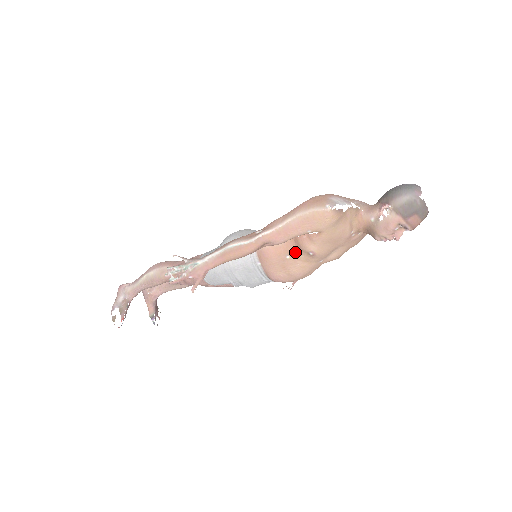
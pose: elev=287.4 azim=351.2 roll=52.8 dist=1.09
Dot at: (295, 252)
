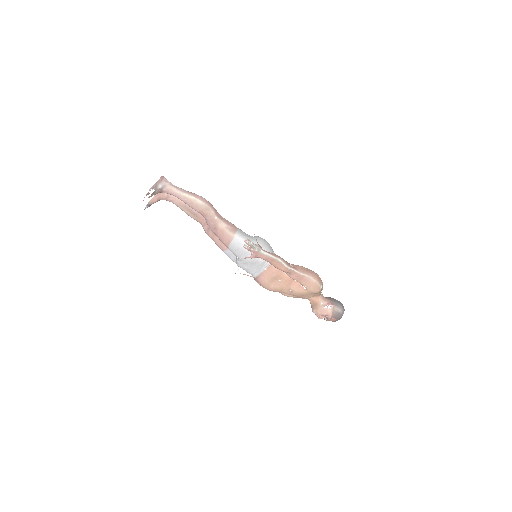
Dot at: (285, 282)
